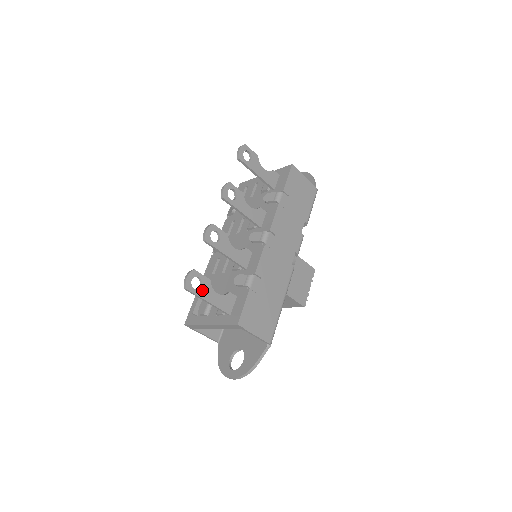
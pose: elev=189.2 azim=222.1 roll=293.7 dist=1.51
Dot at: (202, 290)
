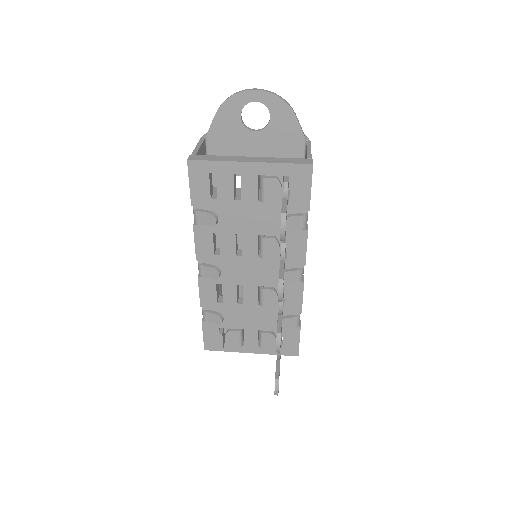
Dot at: (279, 375)
